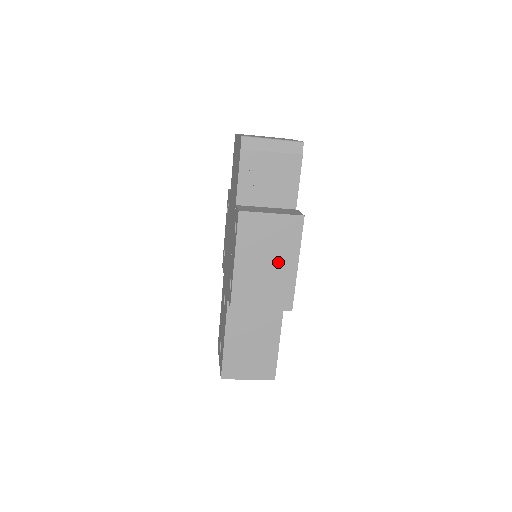
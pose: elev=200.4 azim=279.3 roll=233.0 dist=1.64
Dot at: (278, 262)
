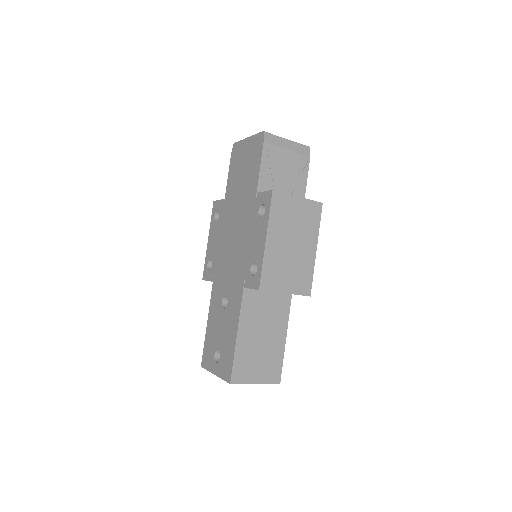
Dot at: (301, 245)
